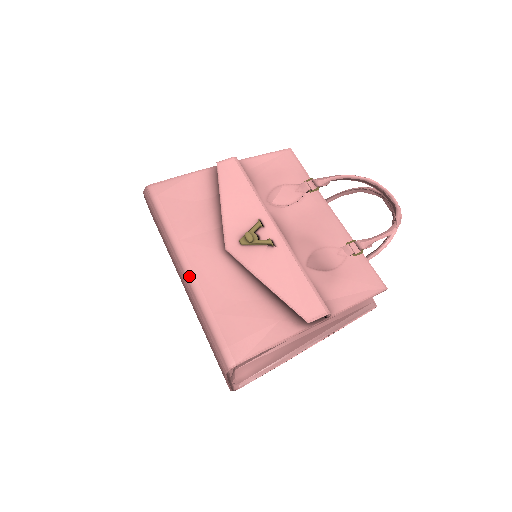
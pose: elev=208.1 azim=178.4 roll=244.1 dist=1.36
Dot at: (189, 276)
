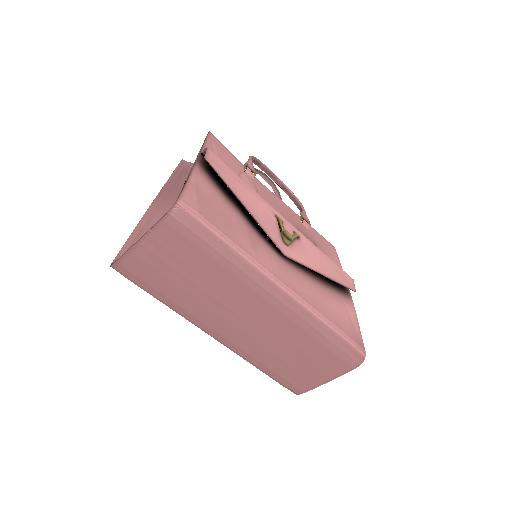
Dot at: (293, 296)
